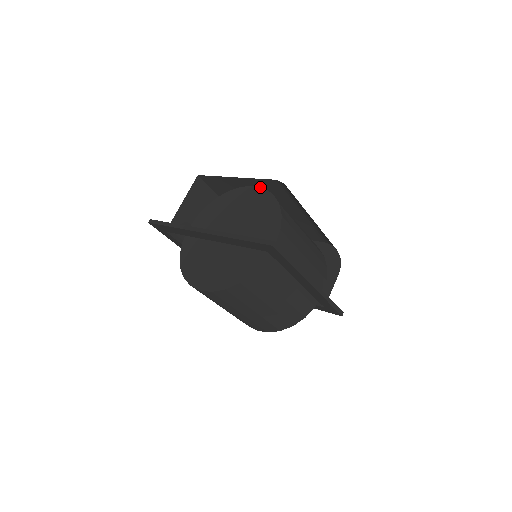
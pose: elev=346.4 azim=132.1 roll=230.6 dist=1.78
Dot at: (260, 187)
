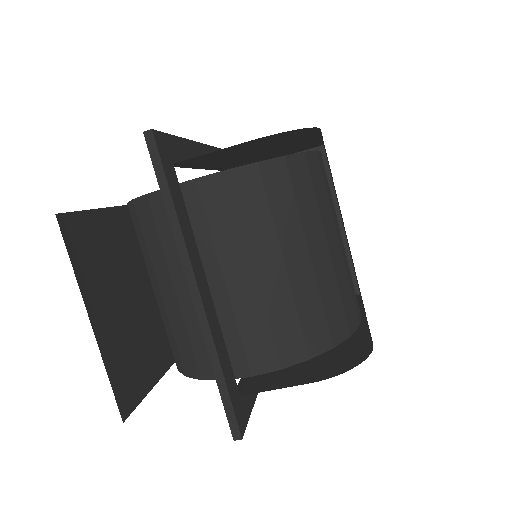
Dot at: occluded
